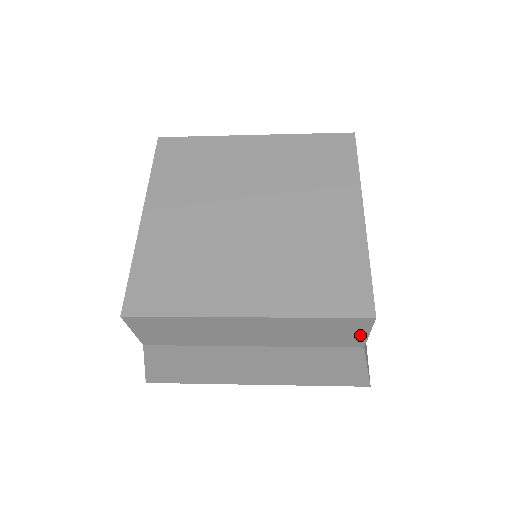
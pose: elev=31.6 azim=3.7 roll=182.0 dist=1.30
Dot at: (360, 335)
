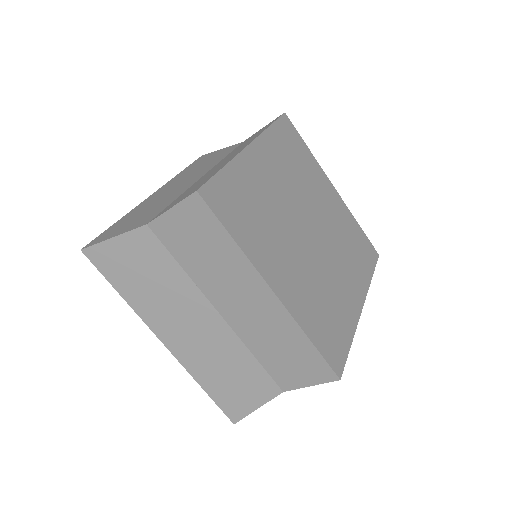
Dot at: (303, 381)
